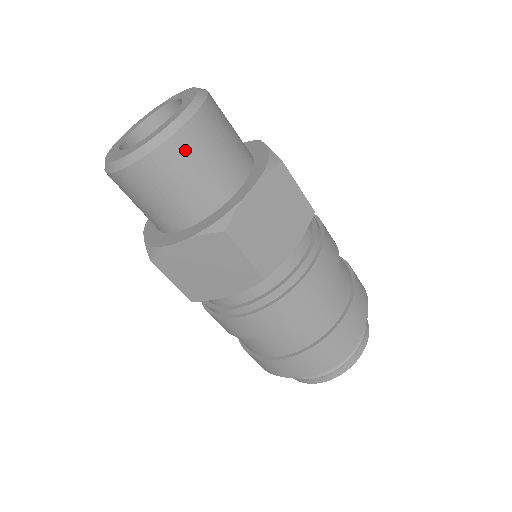
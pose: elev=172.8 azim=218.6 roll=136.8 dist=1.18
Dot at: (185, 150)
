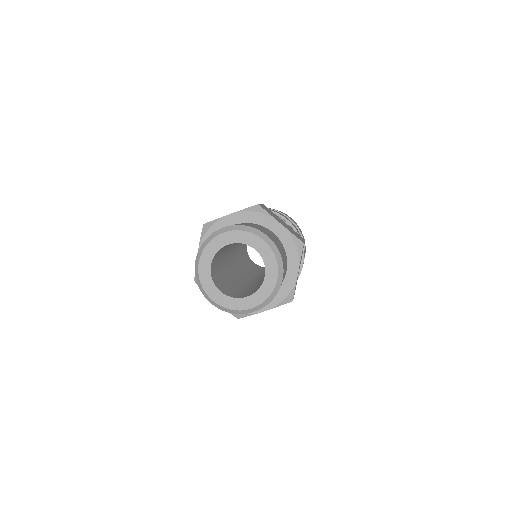
Dot at: occluded
